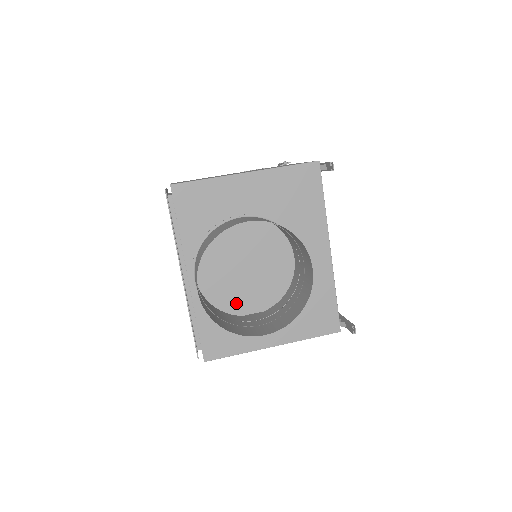
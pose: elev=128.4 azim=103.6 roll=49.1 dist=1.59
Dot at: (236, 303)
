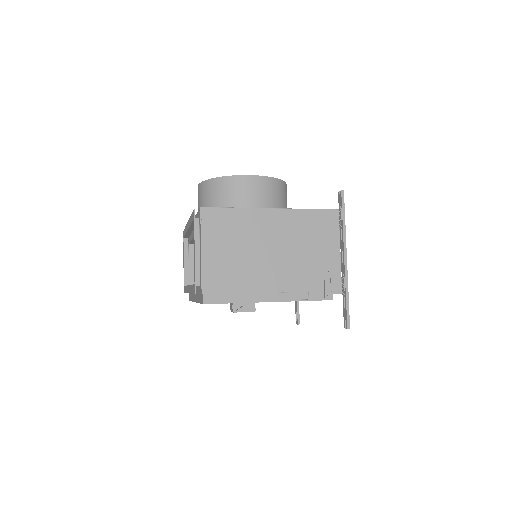
Dot at: occluded
